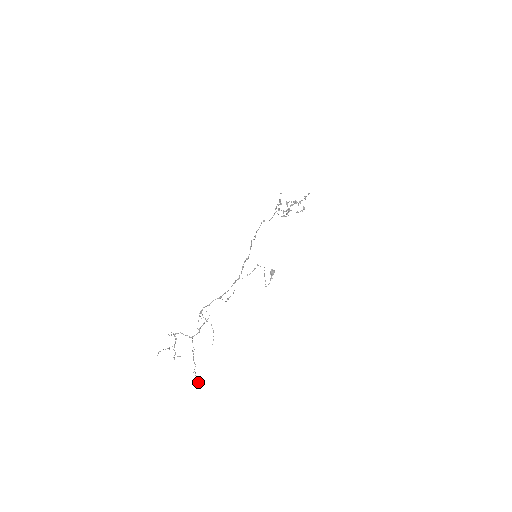
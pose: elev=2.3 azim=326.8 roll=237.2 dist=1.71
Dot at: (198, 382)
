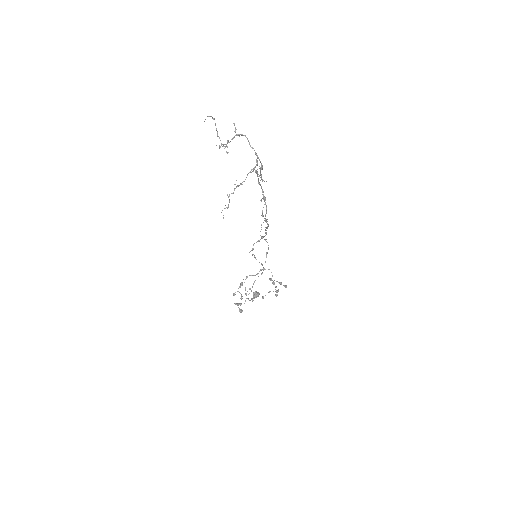
Dot at: occluded
